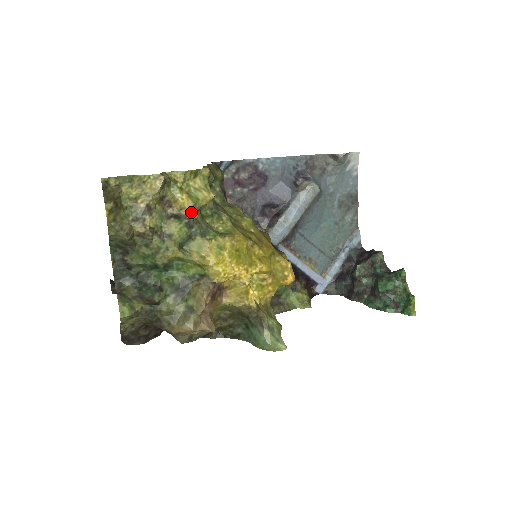
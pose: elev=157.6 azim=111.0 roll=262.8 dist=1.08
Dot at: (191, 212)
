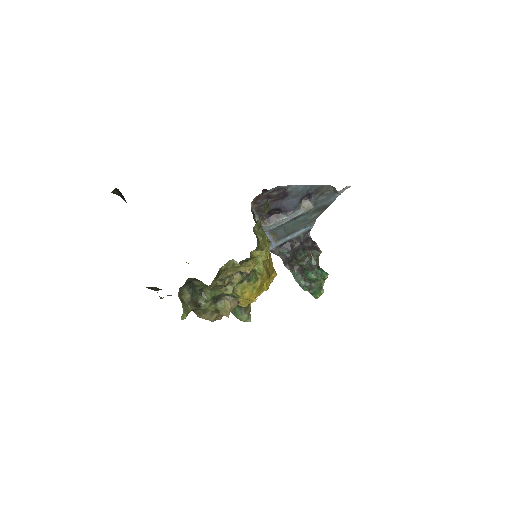
Dot at: (250, 270)
